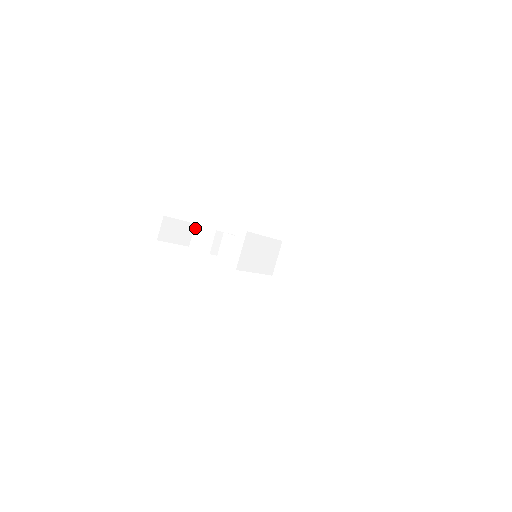
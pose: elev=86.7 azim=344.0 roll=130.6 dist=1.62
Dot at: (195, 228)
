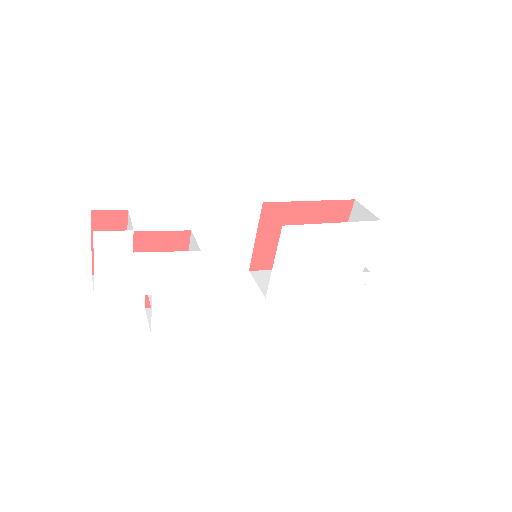
Dot at: occluded
